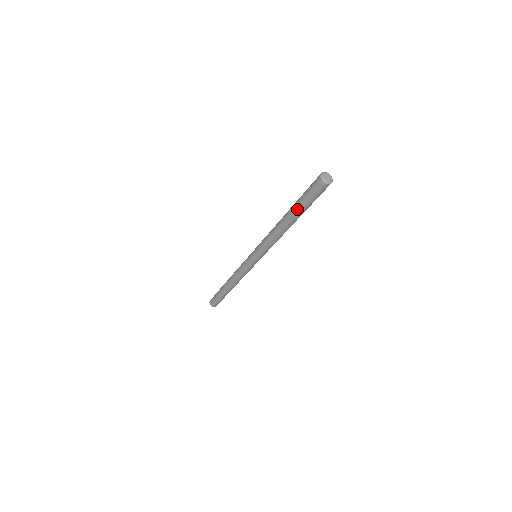
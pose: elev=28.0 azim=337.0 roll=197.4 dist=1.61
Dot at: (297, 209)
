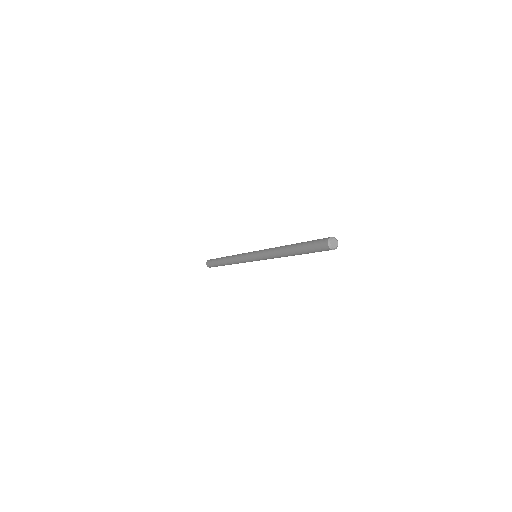
Dot at: (301, 251)
